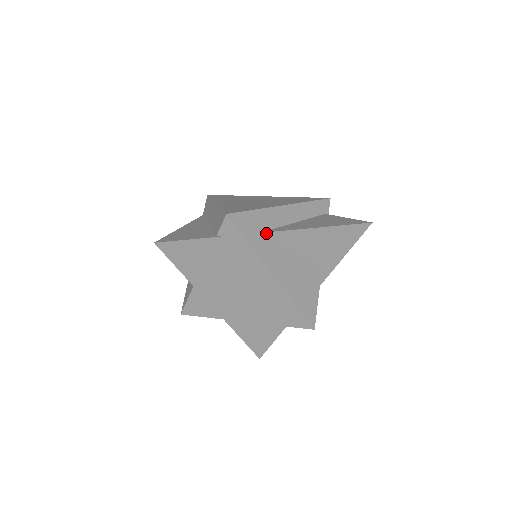
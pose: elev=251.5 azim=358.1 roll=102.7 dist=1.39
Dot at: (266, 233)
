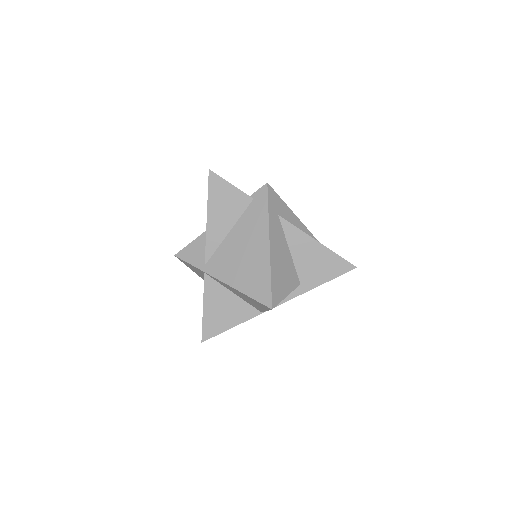
Dot at: (282, 218)
